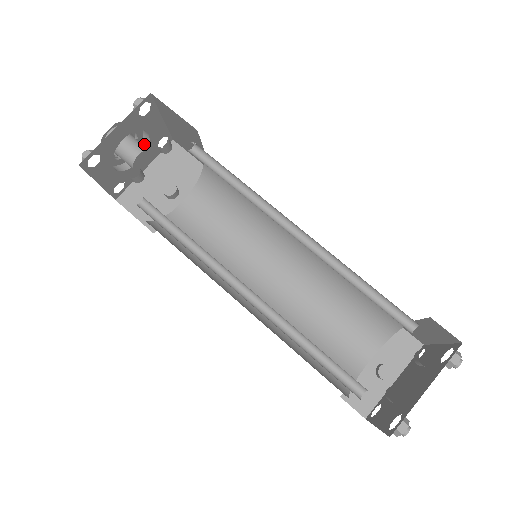
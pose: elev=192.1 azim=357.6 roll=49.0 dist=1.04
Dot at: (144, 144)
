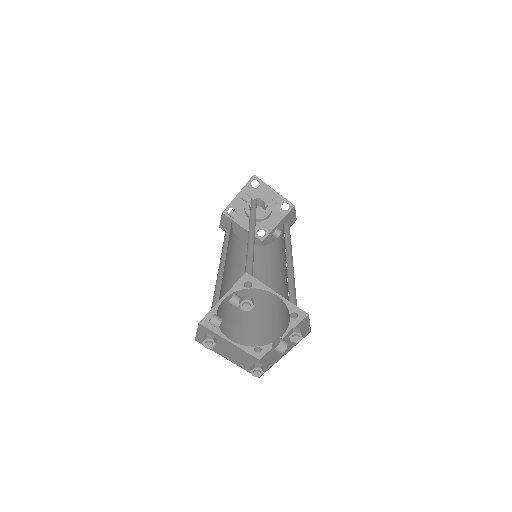
Dot at: (272, 207)
